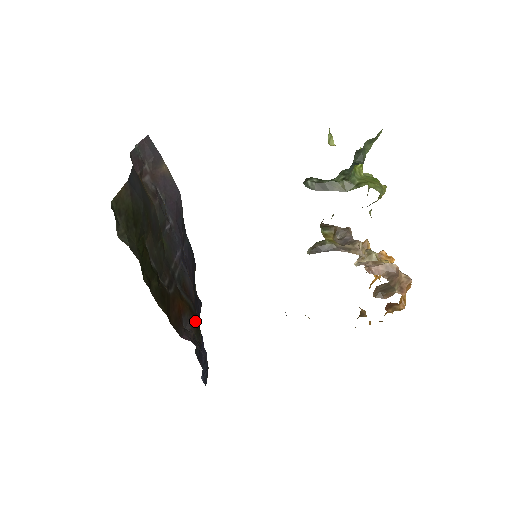
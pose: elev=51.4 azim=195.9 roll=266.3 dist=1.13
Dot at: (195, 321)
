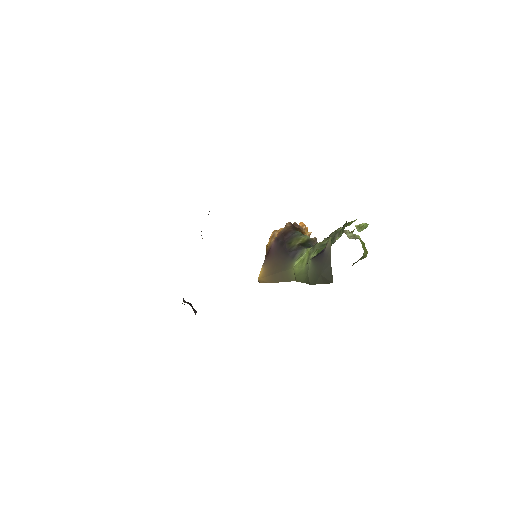
Dot at: occluded
